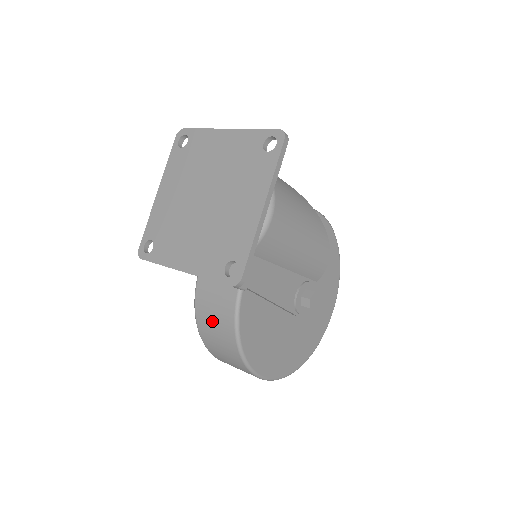
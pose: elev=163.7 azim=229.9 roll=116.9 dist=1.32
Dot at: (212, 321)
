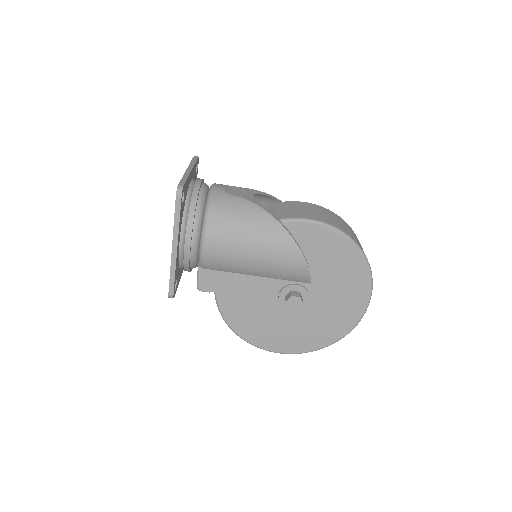
Dot at: occluded
